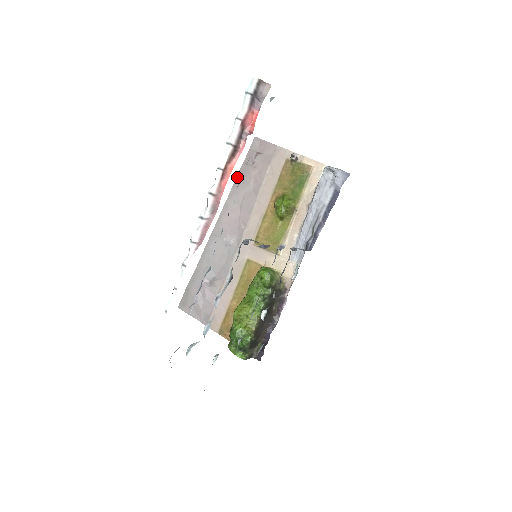
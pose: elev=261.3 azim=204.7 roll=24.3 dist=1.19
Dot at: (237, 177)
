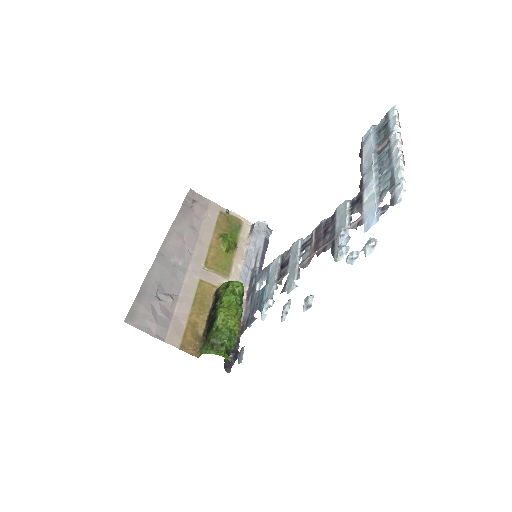
Dot at: (179, 212)
